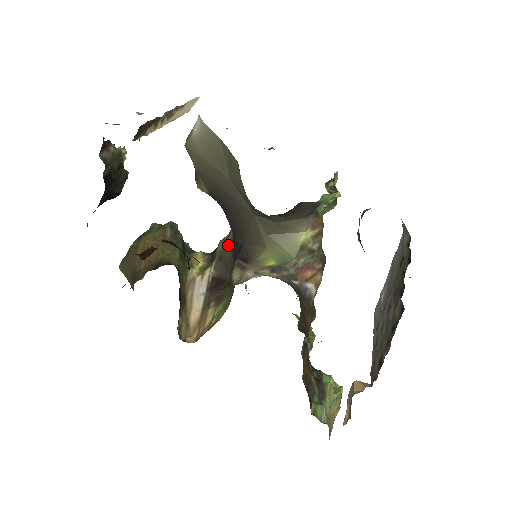
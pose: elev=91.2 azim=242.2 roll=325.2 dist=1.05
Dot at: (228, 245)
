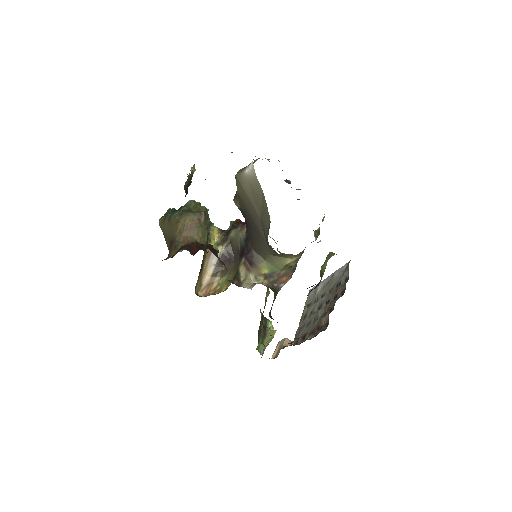
Dot at: (239, 238)
